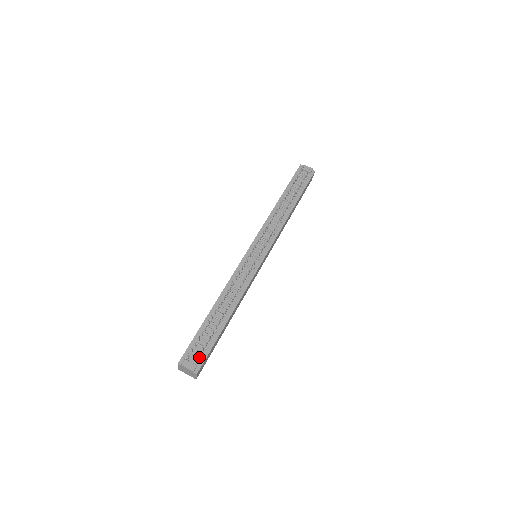
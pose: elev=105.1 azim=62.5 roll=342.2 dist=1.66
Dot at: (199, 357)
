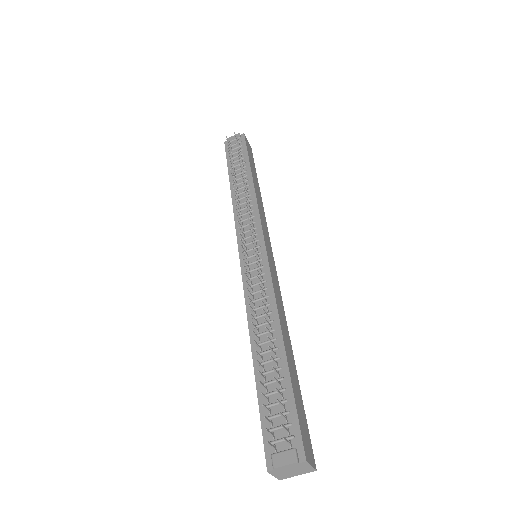
Dot at: (288, 433)
